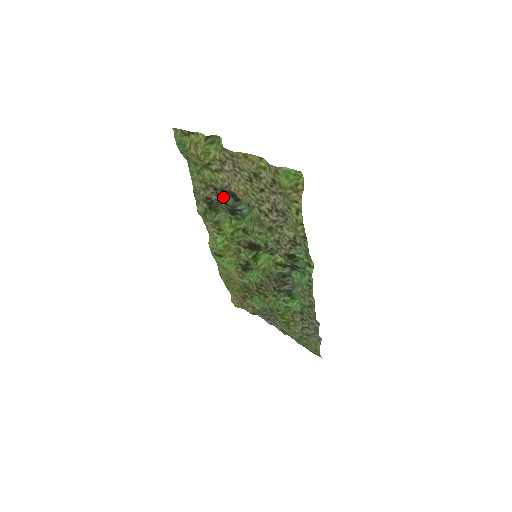
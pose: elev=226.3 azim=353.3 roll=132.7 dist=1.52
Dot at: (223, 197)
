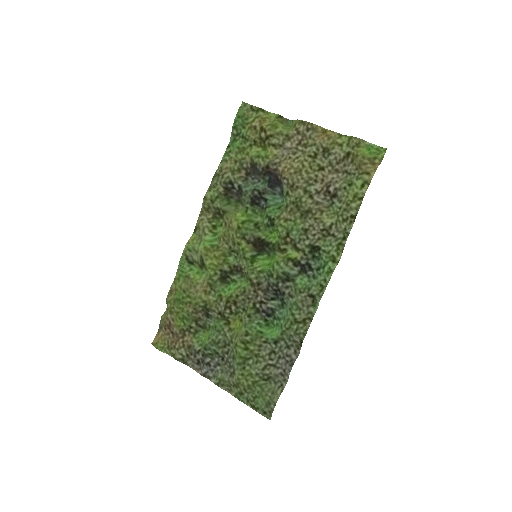
Dot at: (250, 185)
